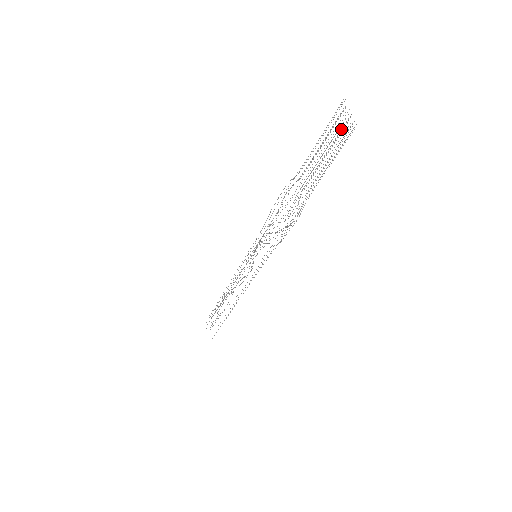
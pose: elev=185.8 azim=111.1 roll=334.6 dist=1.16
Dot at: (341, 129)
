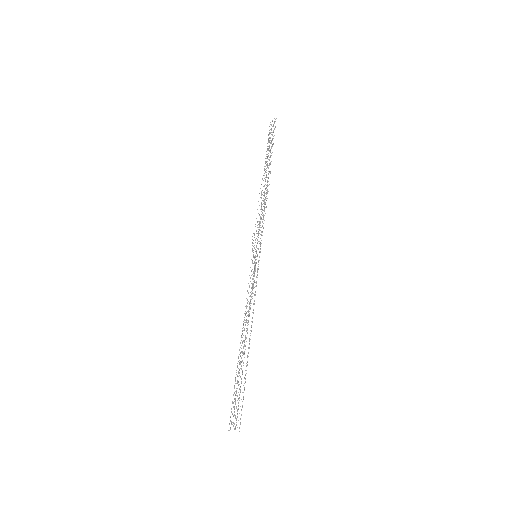
Dot at: (272, 126)
